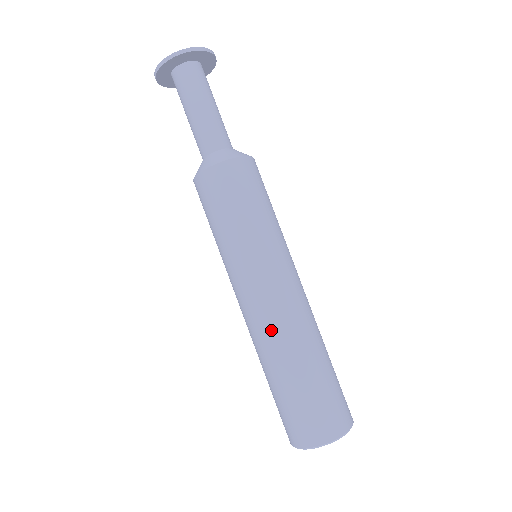
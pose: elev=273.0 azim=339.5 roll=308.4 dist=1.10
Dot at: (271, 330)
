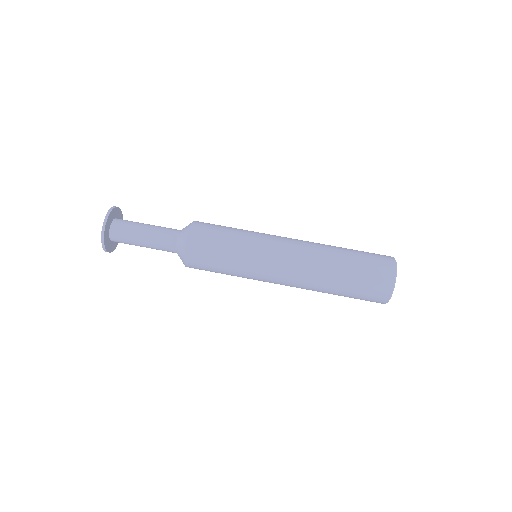
Dot at: (310, 252)
